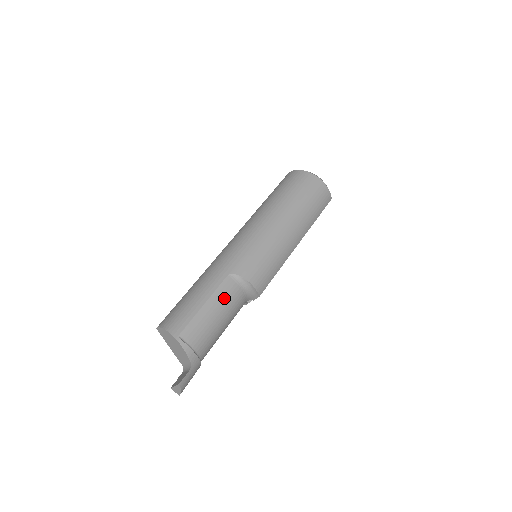
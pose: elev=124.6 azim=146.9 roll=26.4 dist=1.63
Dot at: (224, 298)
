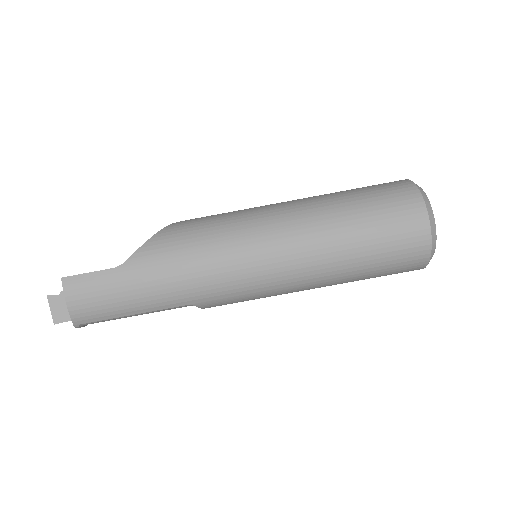
Dot at: occluded
